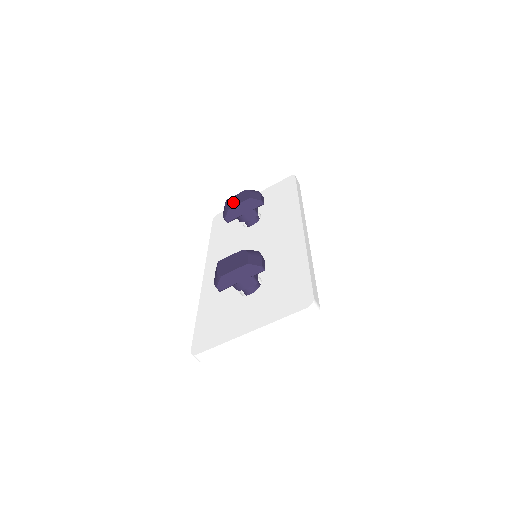
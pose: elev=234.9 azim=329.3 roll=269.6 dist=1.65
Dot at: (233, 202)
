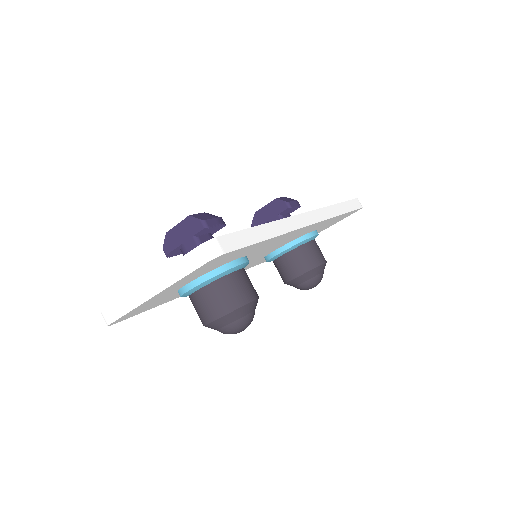
Dot at: occluded
